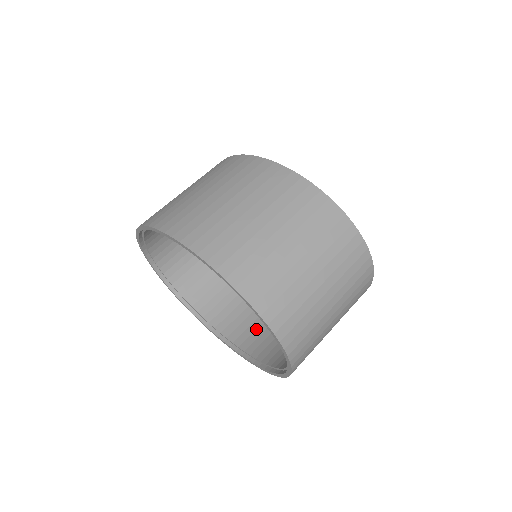
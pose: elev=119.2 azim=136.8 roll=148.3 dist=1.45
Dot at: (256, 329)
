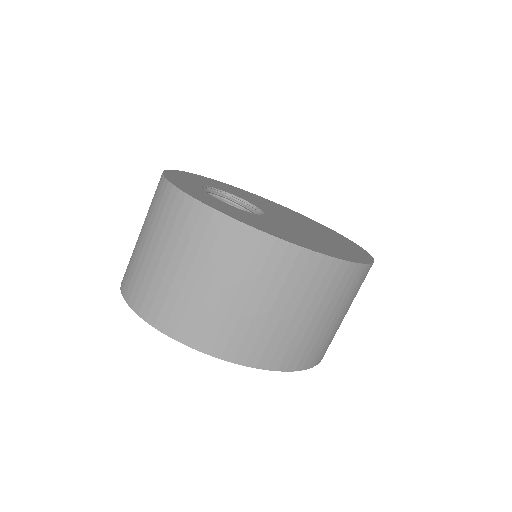
Dot at: occluded
